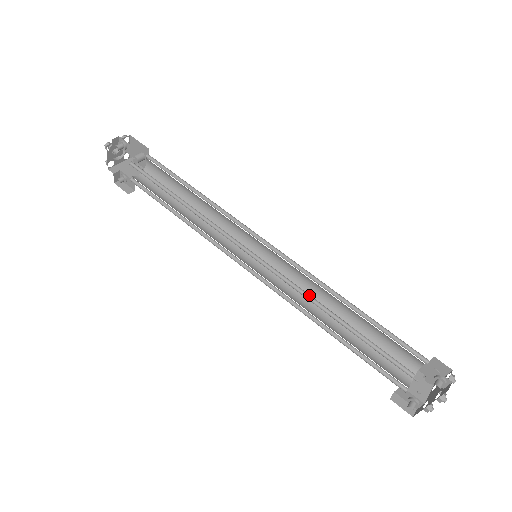
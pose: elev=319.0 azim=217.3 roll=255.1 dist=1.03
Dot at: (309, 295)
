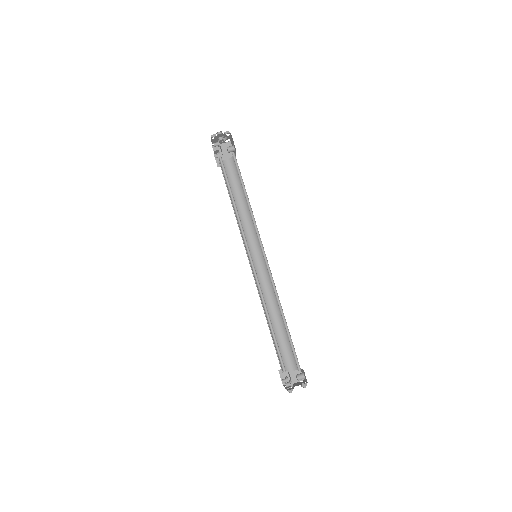
Dot at: occluded
